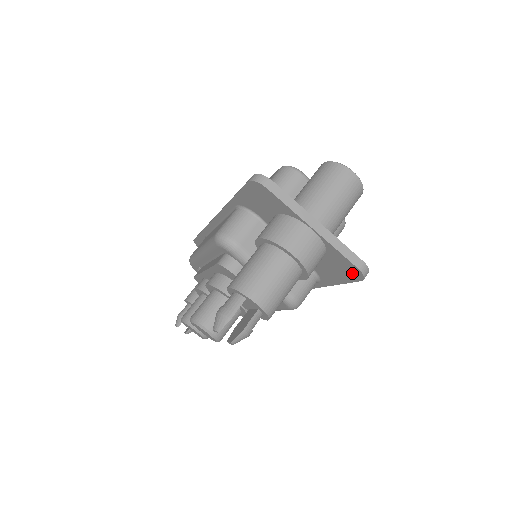
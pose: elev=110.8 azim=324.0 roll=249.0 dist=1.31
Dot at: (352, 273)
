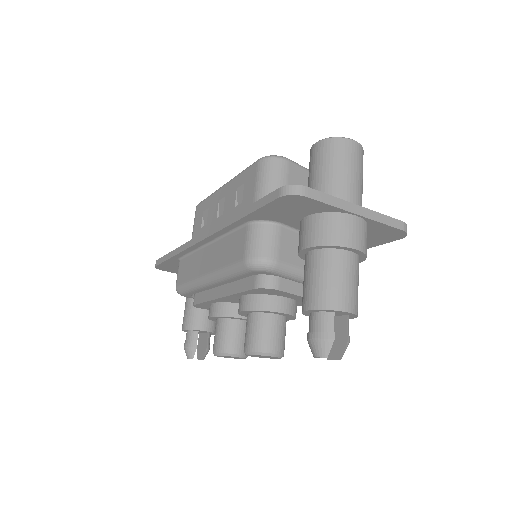
Dot at: (392, 236)
